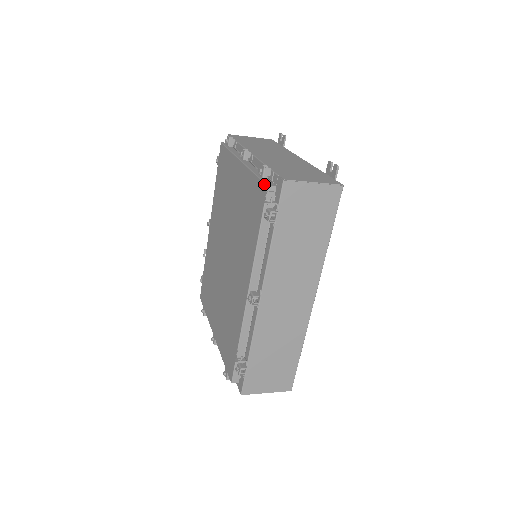
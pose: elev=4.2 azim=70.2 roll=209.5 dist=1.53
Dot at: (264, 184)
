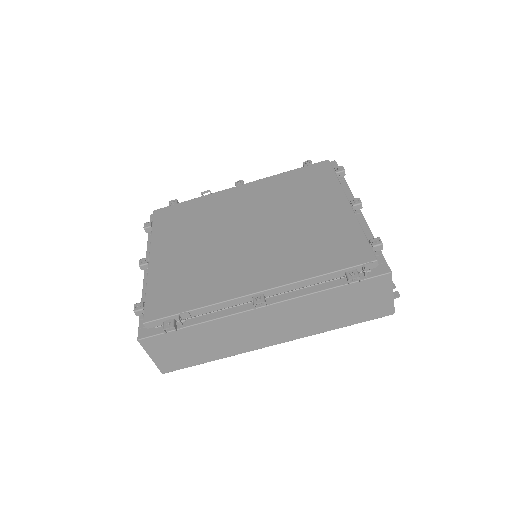
Dot at: (374, 254)
